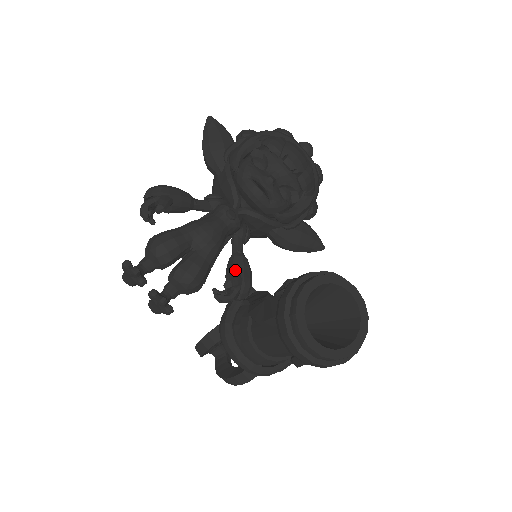
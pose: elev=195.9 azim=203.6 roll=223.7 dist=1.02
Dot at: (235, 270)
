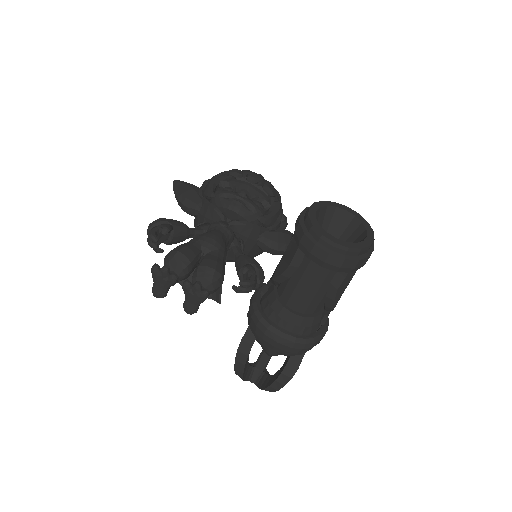
Dot at: (245, 263)
